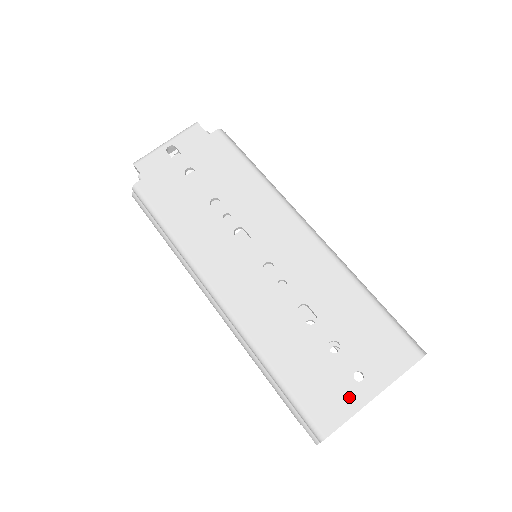
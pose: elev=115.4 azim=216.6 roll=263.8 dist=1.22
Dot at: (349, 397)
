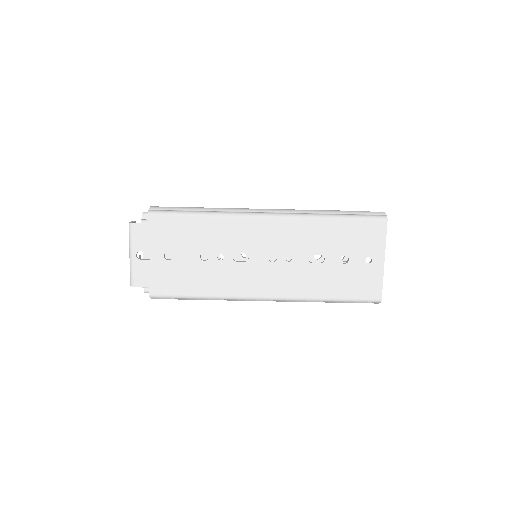
Dot at: (374, 273)
